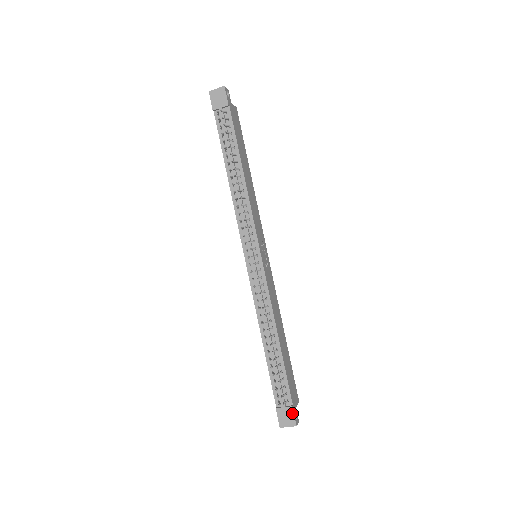
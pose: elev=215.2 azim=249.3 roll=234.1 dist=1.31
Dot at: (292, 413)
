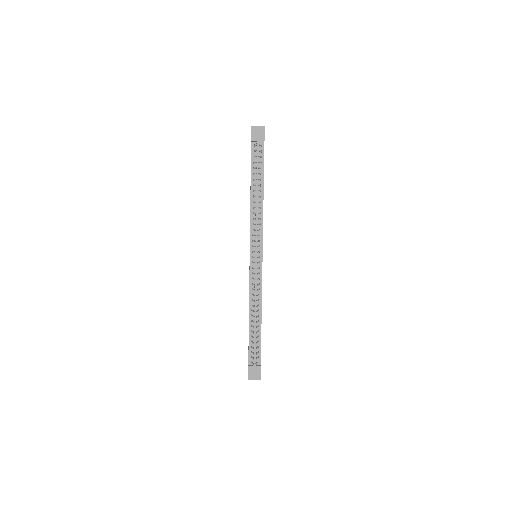
Dot at: (259, 371)
